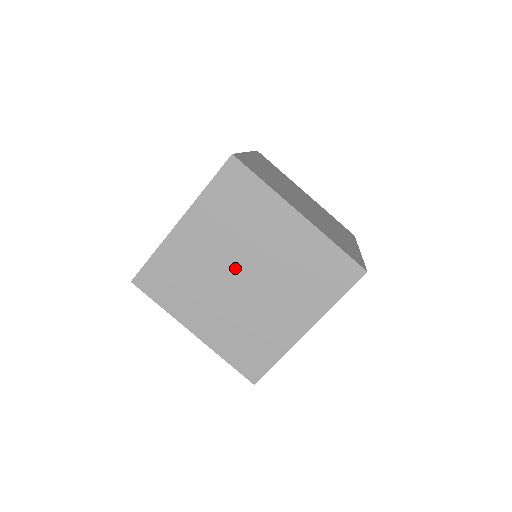
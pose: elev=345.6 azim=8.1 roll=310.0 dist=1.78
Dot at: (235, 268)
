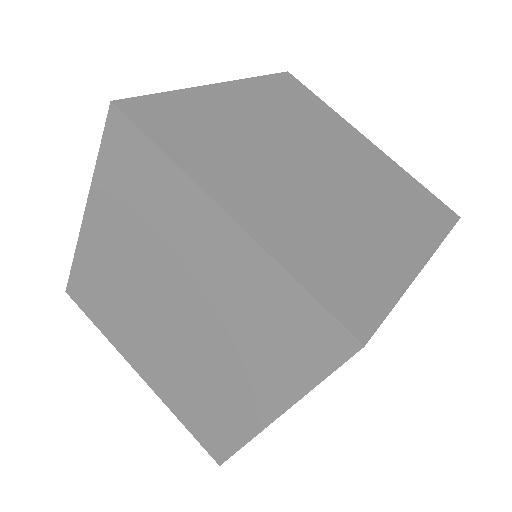
Dot at: (301, 155)
